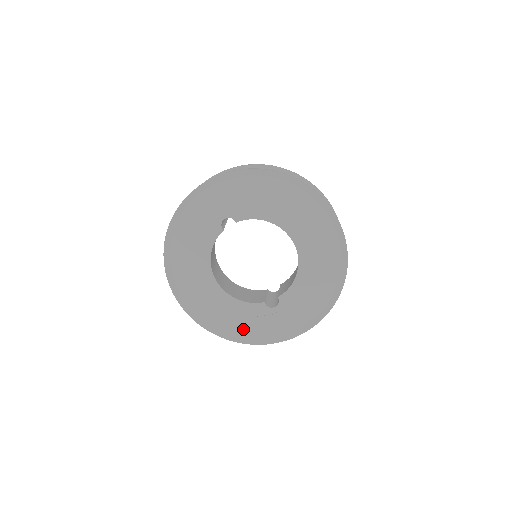
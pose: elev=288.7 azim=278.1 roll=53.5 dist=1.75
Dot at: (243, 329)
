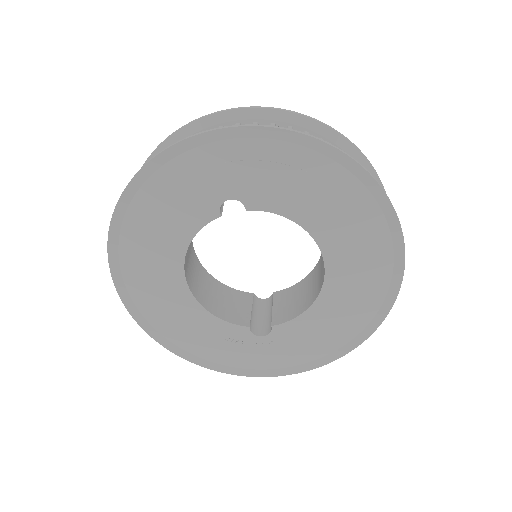
Dot at: (206, 349)
